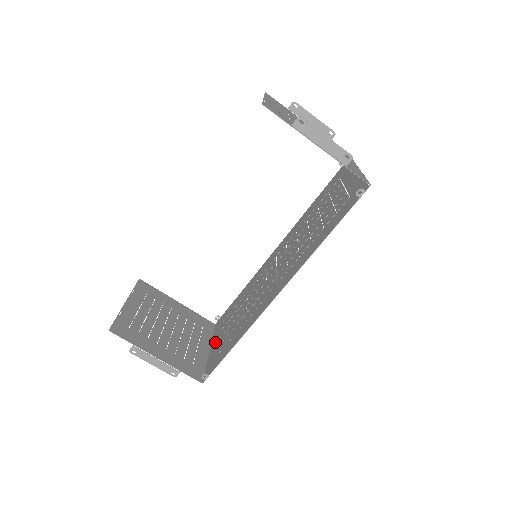
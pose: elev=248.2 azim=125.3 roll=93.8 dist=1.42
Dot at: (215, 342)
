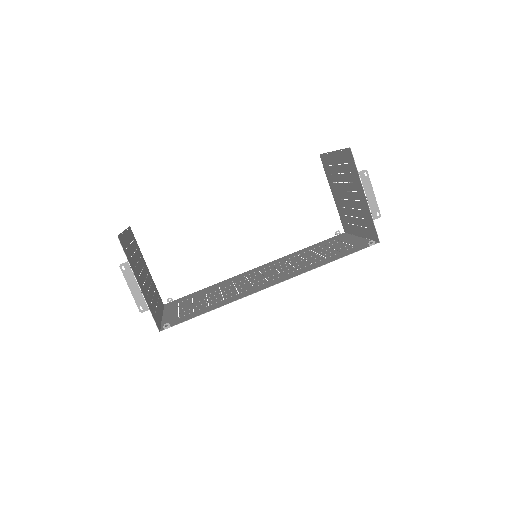
Dot at: (172, 312)
